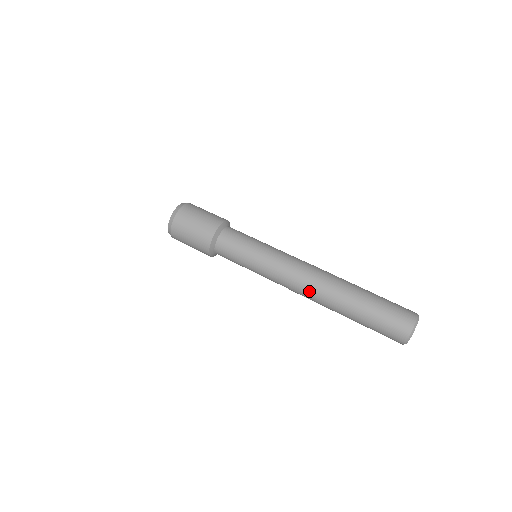
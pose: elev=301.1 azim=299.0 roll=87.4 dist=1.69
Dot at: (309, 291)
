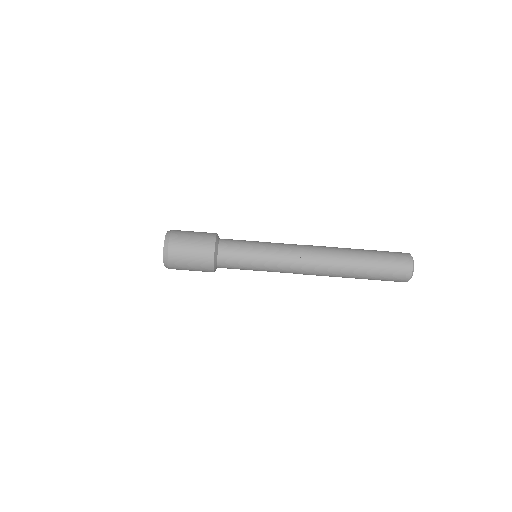
Dot at: occluded
